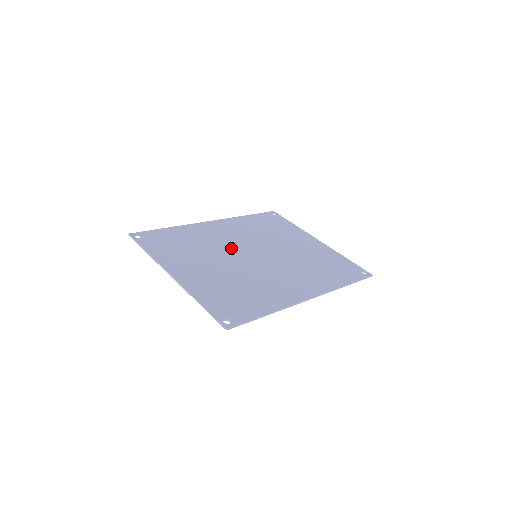
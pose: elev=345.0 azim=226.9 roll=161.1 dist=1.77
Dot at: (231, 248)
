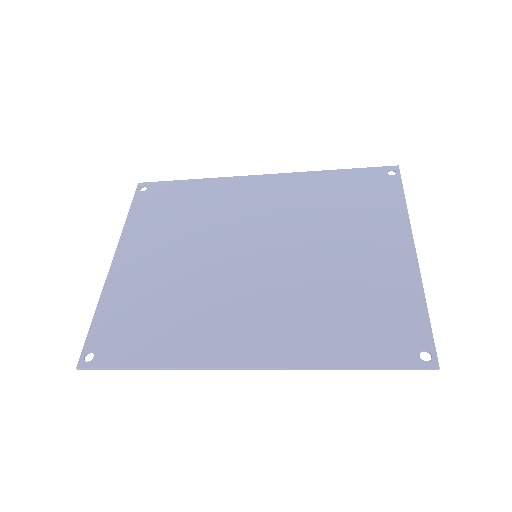
Dot at: (233, 232)
